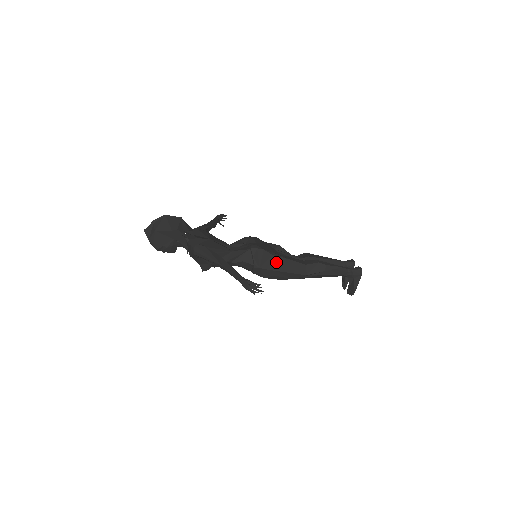
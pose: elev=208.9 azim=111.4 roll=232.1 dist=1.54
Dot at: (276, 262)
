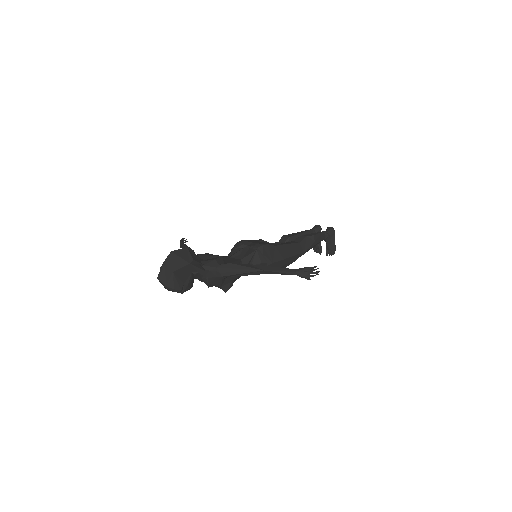
Dot at: (281, 251)
